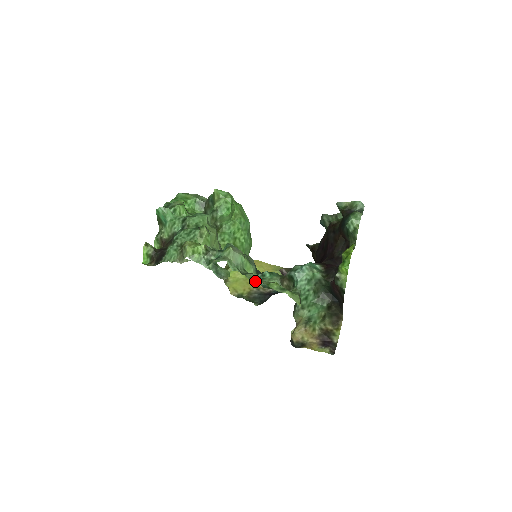
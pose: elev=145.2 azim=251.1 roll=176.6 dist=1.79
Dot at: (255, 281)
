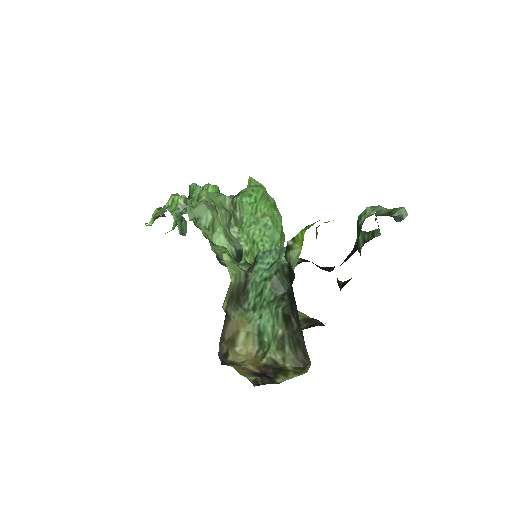
Dot at: occluded
